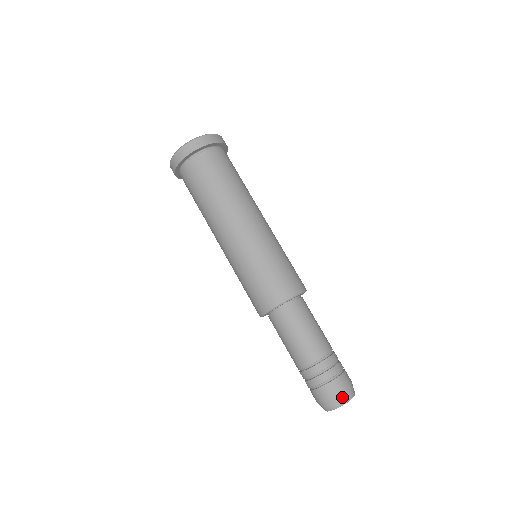
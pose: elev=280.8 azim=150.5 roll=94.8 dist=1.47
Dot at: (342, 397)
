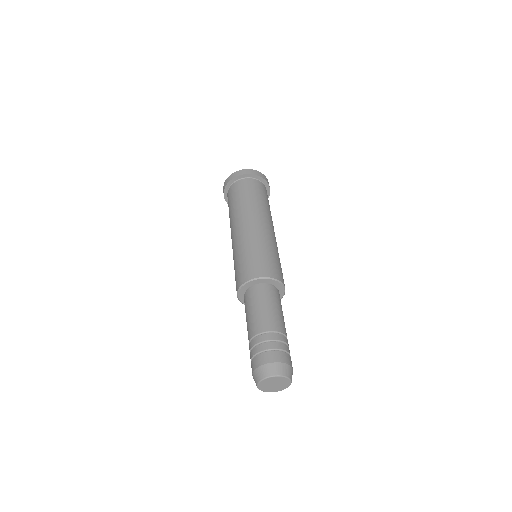
Dot at: (260, 372)
